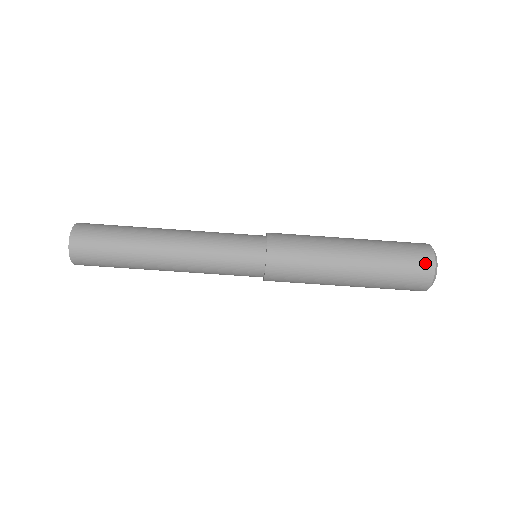
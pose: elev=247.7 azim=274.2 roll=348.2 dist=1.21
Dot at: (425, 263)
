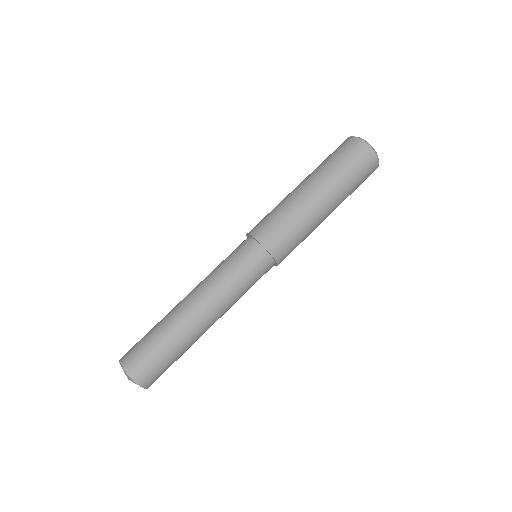
Dot at: (346, 142)
